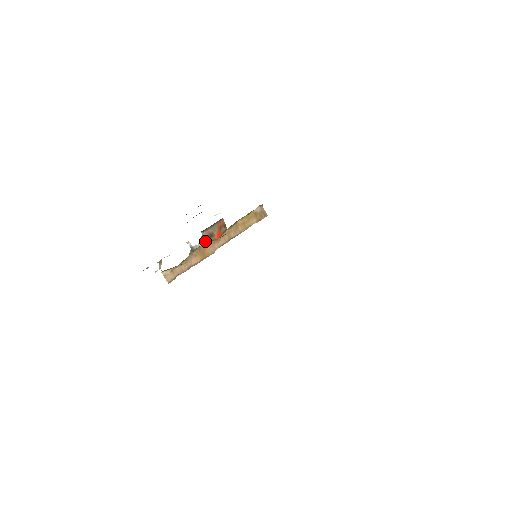
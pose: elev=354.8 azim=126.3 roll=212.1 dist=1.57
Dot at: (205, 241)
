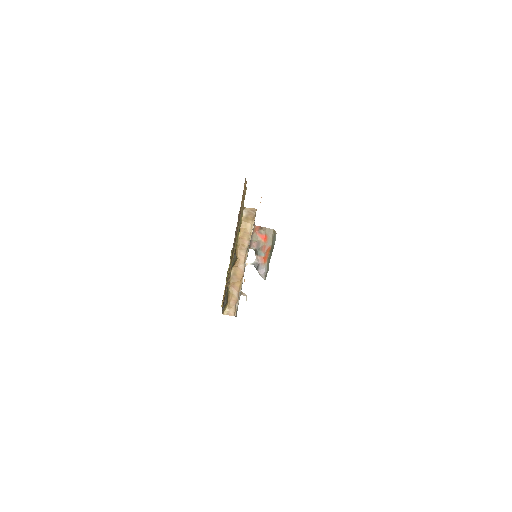
Dot at: occluded
